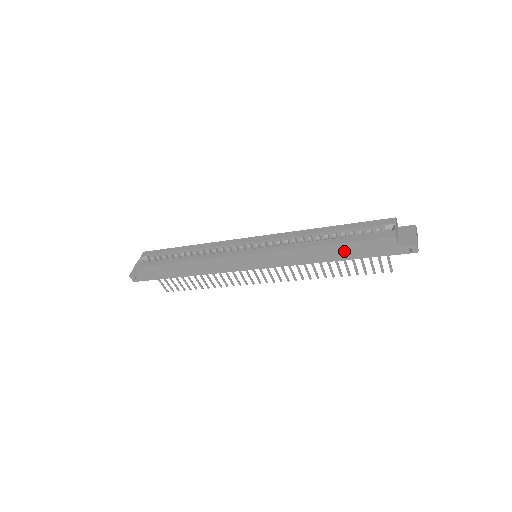
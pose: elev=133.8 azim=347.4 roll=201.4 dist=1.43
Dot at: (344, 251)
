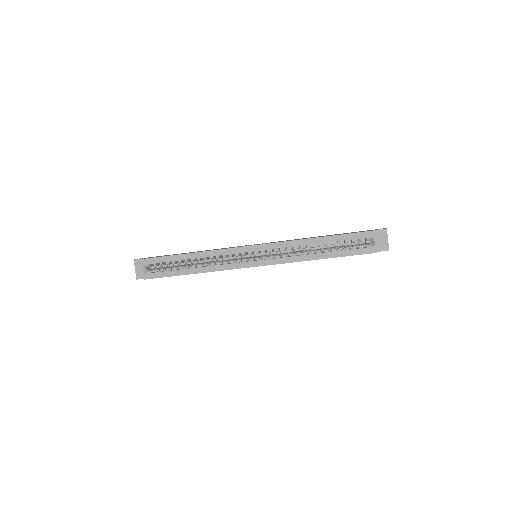
Dot at: occluded
